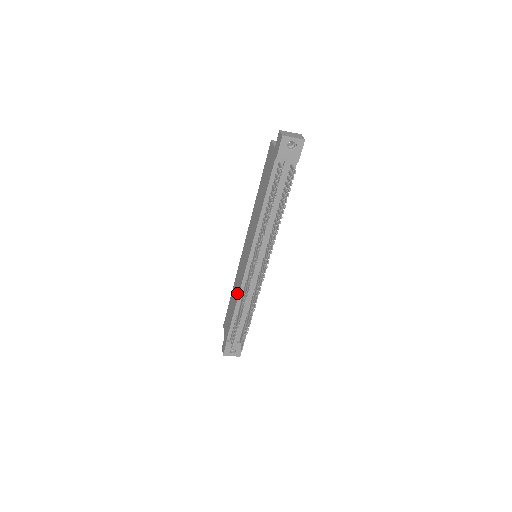
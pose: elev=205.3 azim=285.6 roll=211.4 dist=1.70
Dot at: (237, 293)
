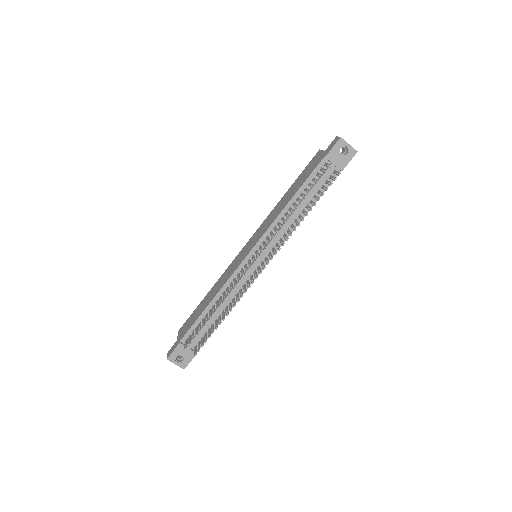
Dot at: (218, 288)
